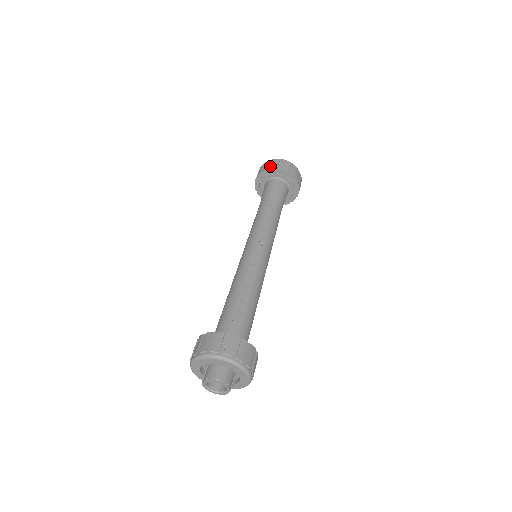
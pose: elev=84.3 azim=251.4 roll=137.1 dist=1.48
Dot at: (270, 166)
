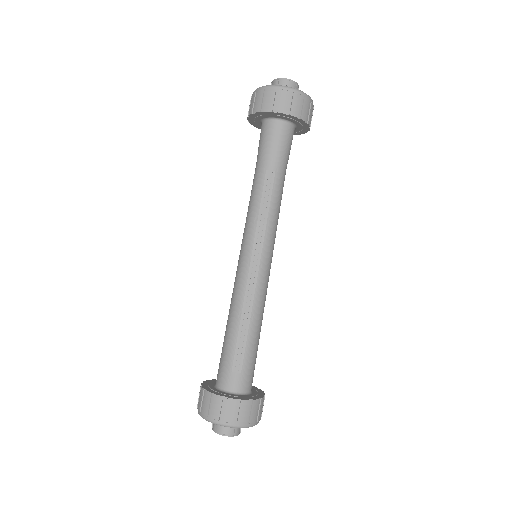
Dot at: (263, 104)
